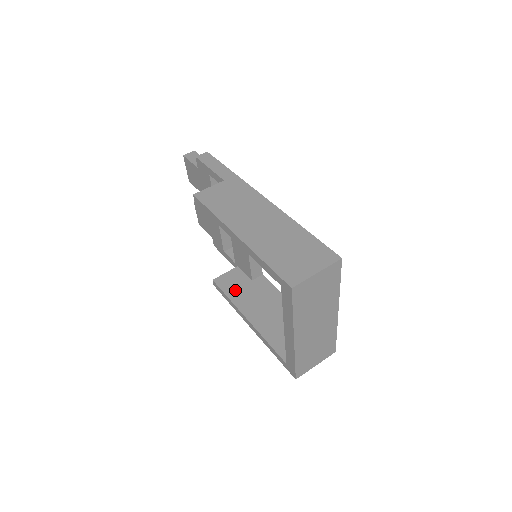
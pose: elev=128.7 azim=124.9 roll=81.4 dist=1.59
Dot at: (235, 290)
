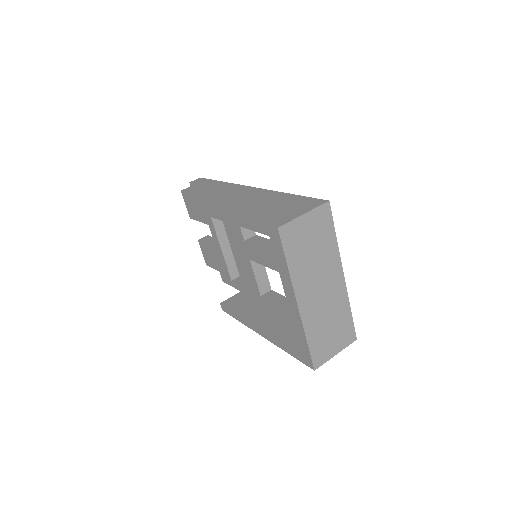
Dot at: (243, 306)
